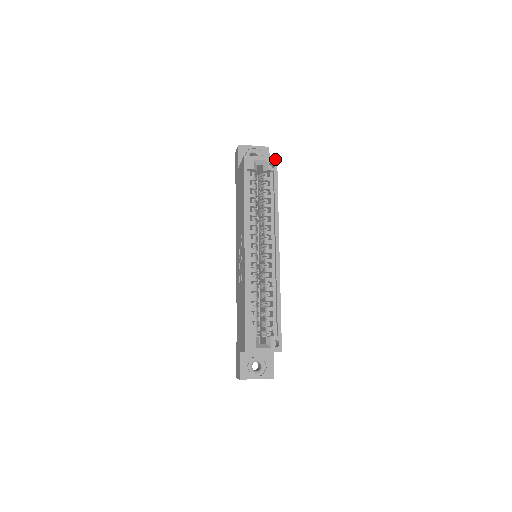
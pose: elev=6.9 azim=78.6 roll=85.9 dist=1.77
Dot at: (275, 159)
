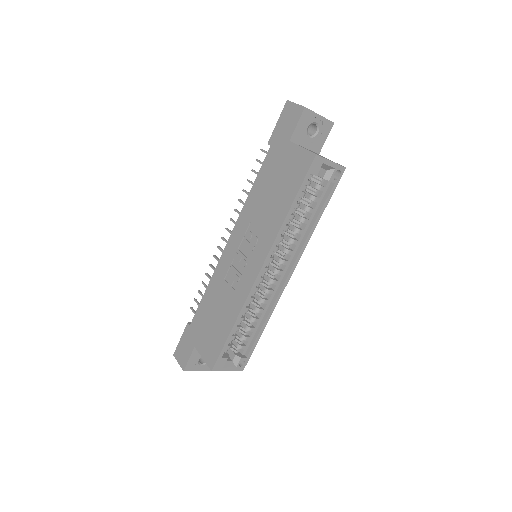
Dot at: (343, 169)
